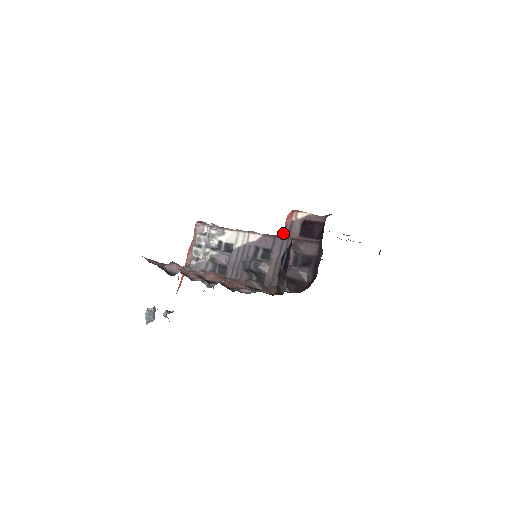
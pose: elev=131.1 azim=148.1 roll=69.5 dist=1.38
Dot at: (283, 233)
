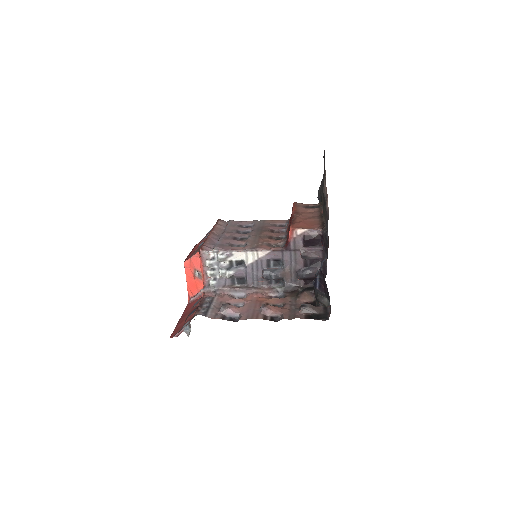
Dot at: (289, 248)
